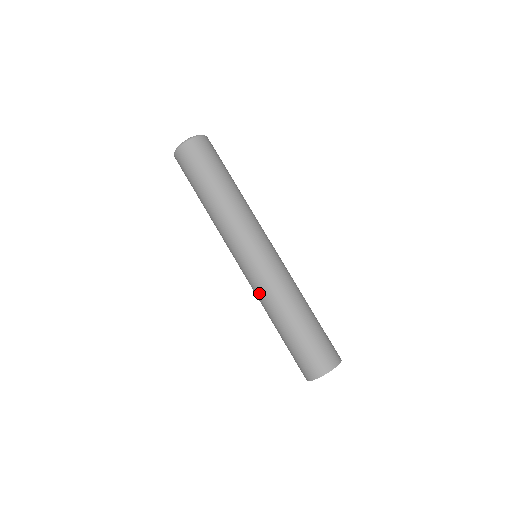
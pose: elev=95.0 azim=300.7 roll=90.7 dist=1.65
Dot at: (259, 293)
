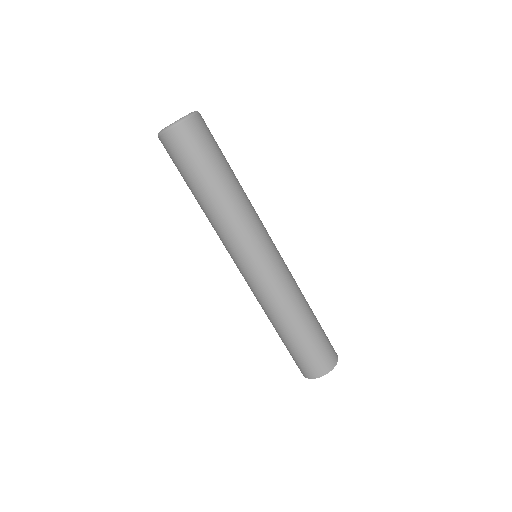
Dot at: (274, 295)
